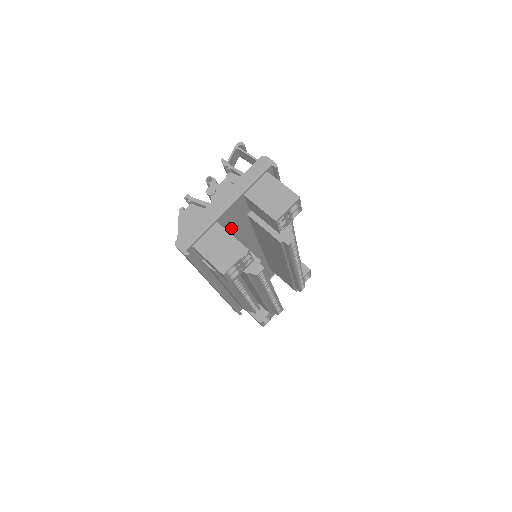
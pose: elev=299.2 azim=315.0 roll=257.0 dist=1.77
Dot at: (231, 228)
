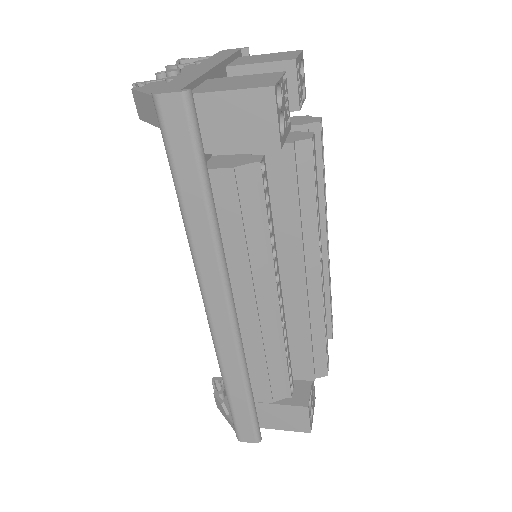
Dot at: occluded
